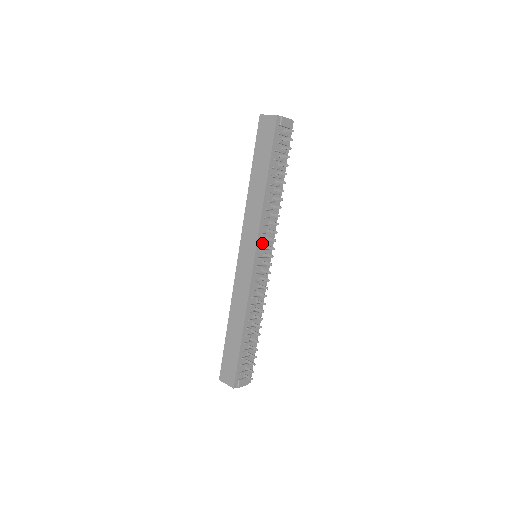
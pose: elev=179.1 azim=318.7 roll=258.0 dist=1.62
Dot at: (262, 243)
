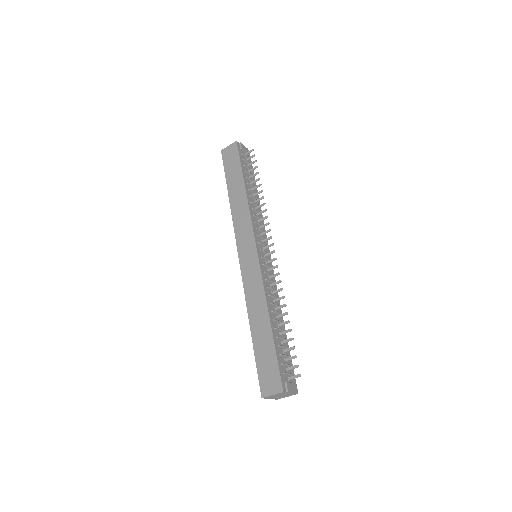
Dot at: (258, 238)
